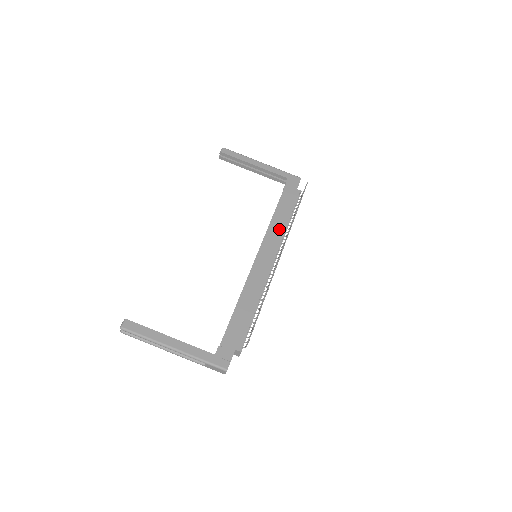
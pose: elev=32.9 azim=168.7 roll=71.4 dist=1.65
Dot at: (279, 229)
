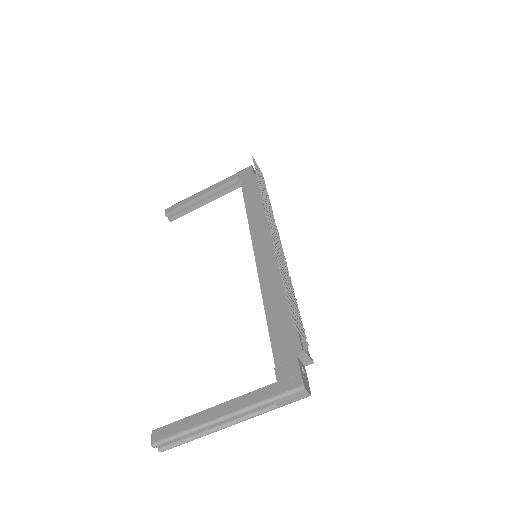
Dot at: (260, 215)
